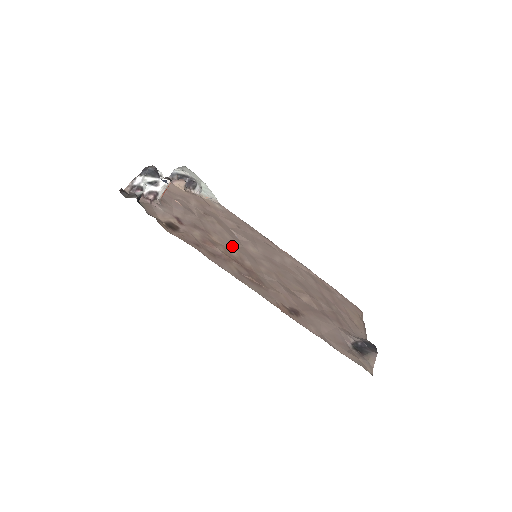
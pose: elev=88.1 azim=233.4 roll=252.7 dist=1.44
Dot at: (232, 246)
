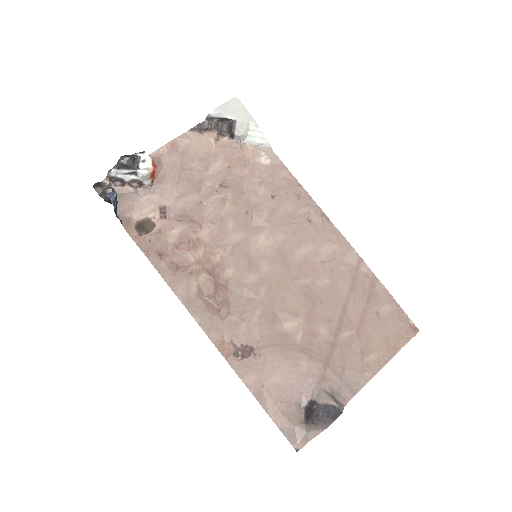
Dot at: (225, 243)
